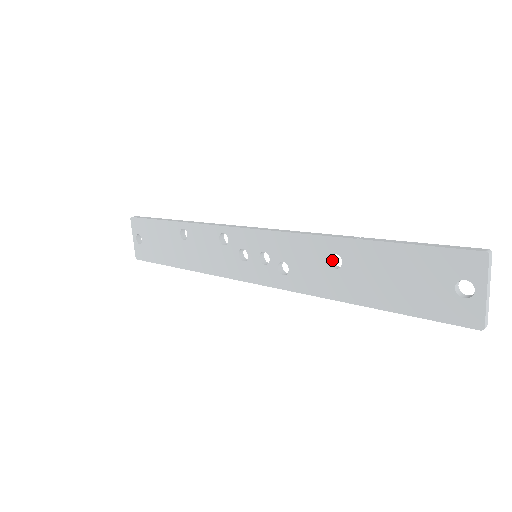
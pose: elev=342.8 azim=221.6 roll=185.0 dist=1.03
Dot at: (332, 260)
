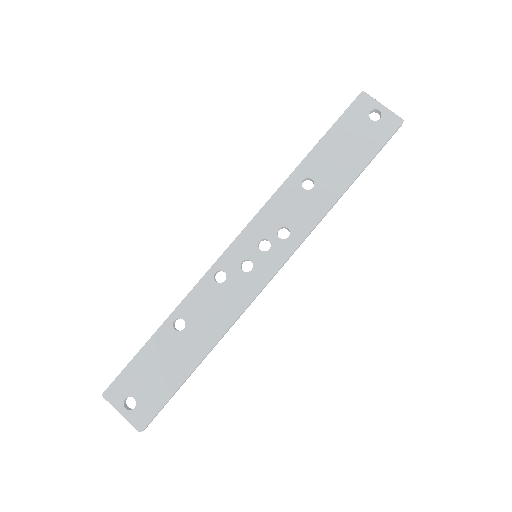
Dot at: (304, 191)
